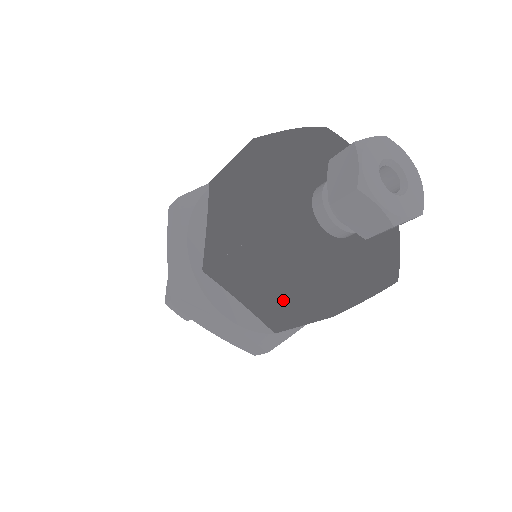
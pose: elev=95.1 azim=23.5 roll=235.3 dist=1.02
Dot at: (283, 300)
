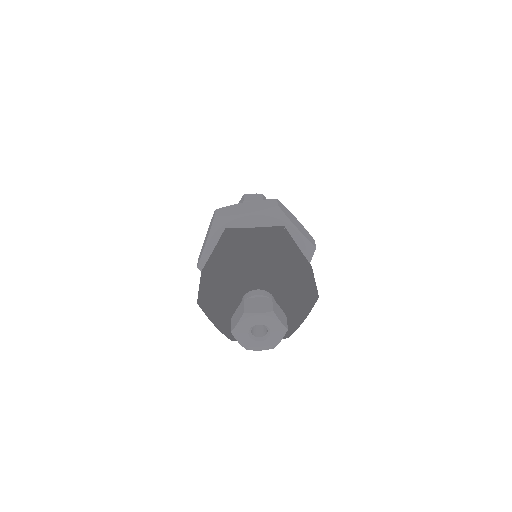
Dot at: occluded
